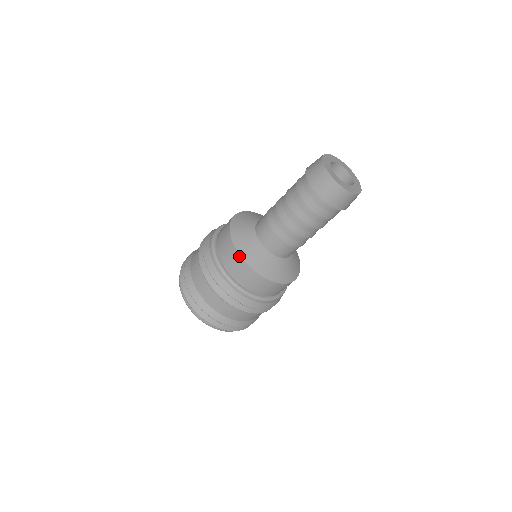
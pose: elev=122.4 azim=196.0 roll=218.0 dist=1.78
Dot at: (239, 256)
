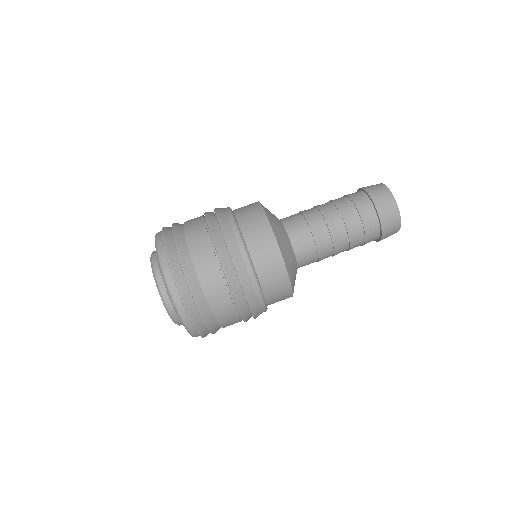
Dot at: (272, 233)
